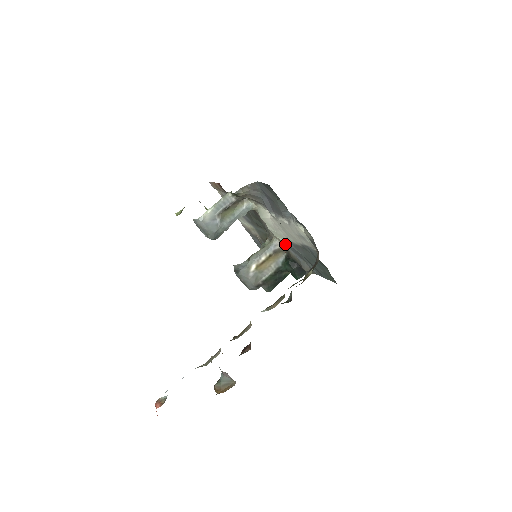
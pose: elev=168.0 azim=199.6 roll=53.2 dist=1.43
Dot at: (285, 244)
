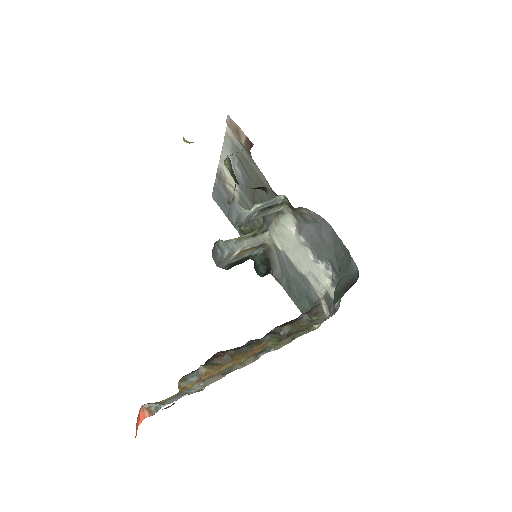
Dot at: (275, 247)
